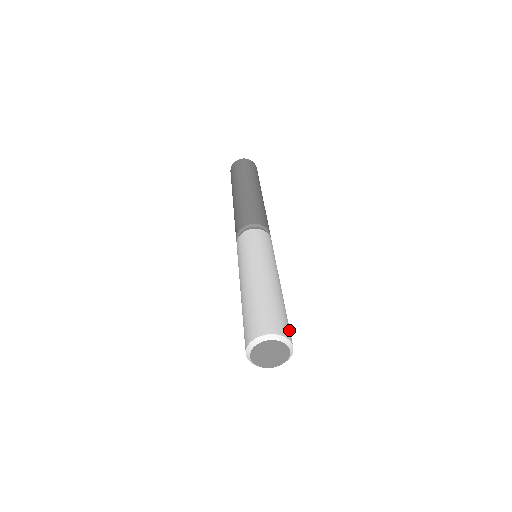
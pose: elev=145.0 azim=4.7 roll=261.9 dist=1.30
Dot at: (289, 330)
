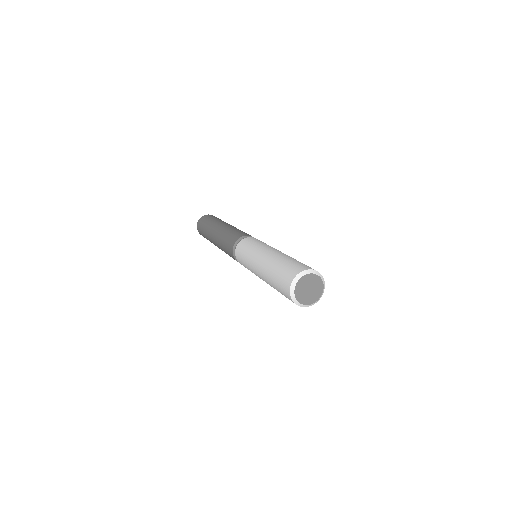
Dot at: occluded
